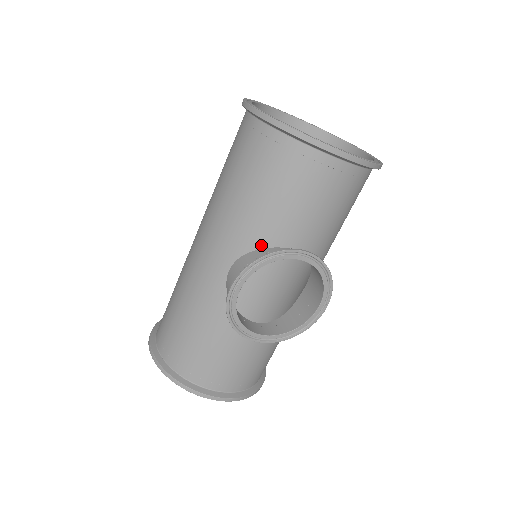
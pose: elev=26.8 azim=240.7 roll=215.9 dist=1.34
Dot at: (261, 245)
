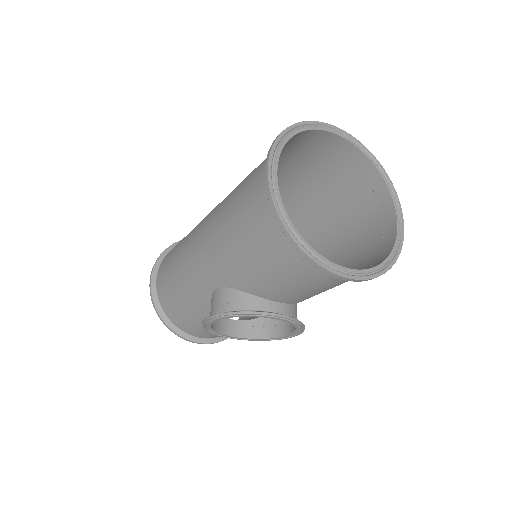
Dot at: (246, 290)
